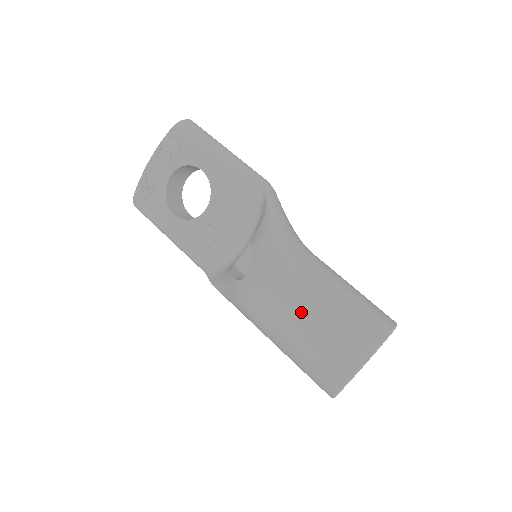
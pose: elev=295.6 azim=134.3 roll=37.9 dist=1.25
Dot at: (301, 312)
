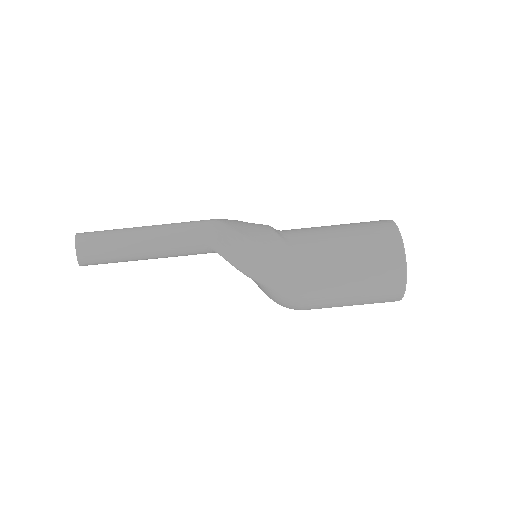
Dot at: occluded
